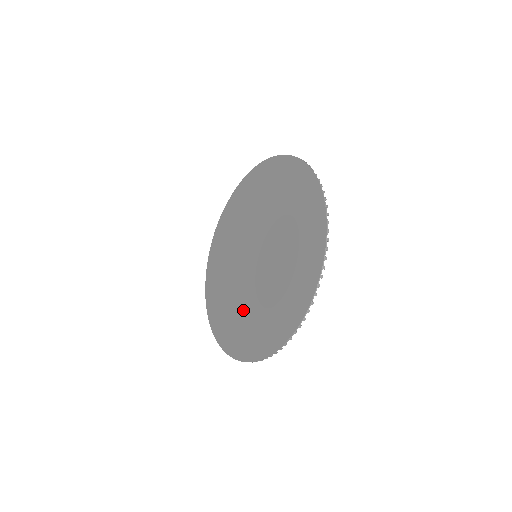
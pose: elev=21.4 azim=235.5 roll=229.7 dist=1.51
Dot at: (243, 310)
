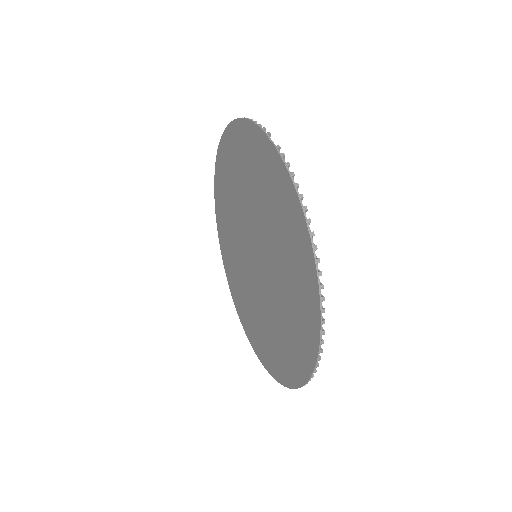
Dot at: (233, 249)
